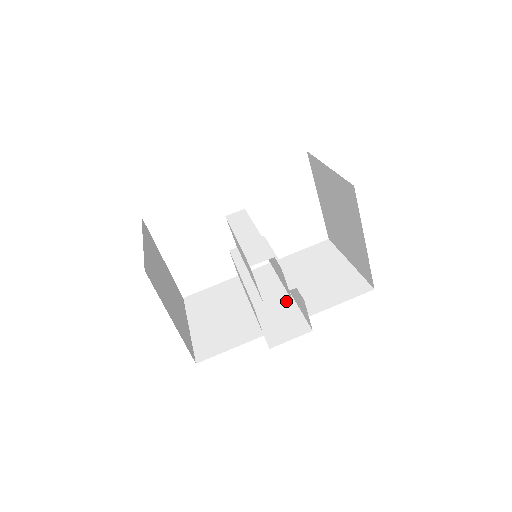
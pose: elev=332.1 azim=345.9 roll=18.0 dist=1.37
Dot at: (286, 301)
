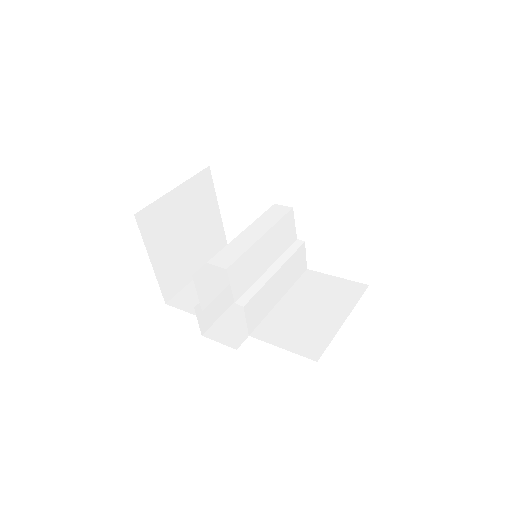
Dot at: occluded
